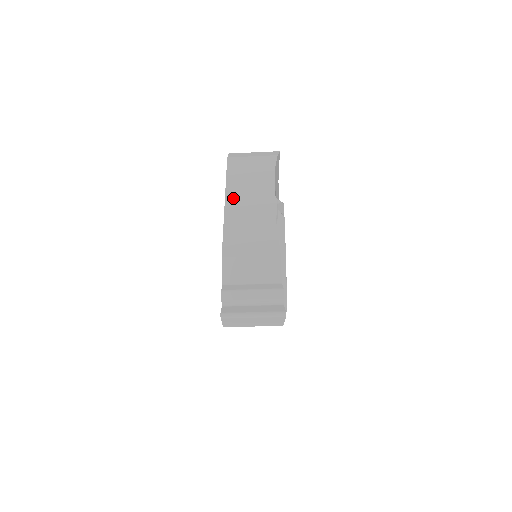
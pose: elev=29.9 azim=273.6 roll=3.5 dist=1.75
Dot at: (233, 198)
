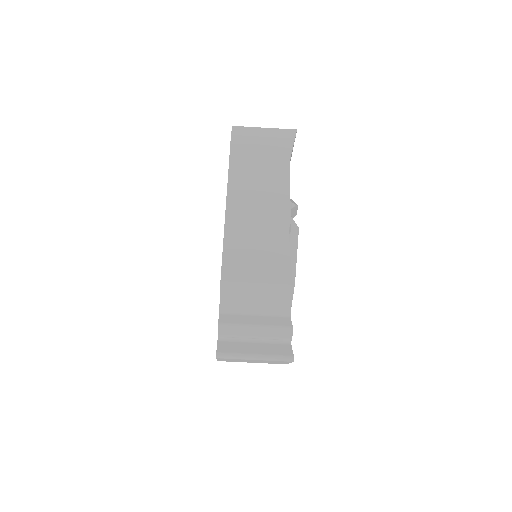
Dot at: (237, 197)
